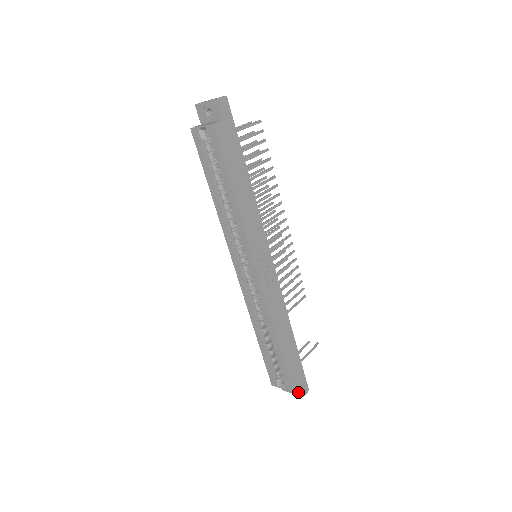
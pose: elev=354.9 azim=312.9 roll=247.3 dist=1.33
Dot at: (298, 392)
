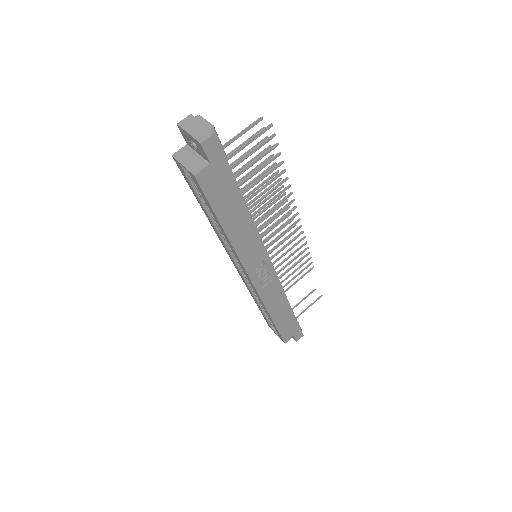
Dot at: (292, 337)
